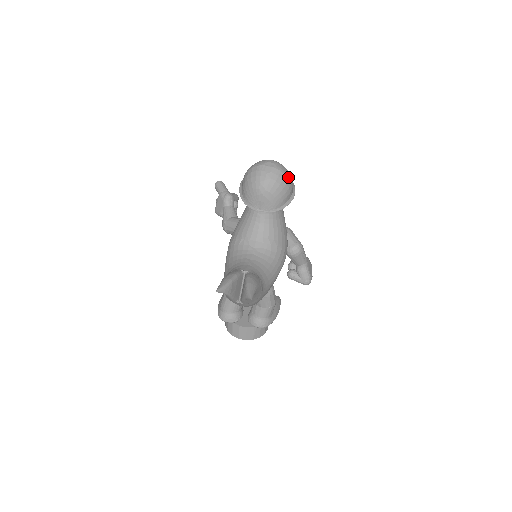
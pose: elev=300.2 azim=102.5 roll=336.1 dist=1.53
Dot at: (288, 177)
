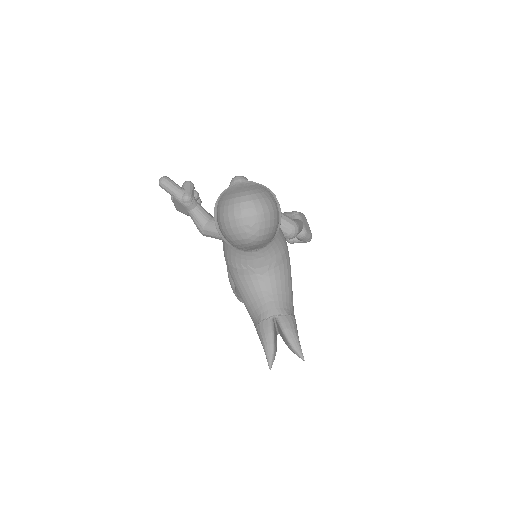
Dot at: (272, 209)
